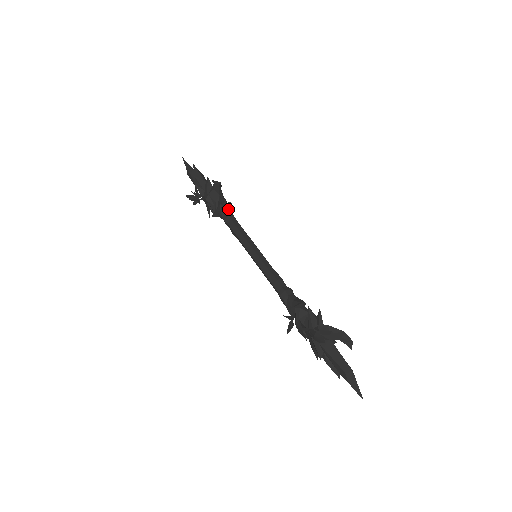
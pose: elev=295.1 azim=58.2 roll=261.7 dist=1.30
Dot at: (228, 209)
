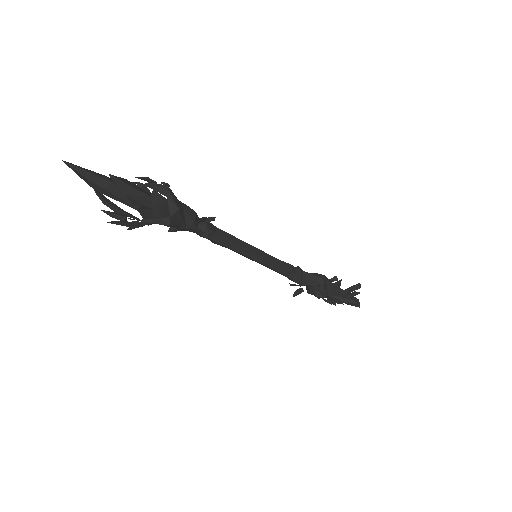
Dot at: occluded
